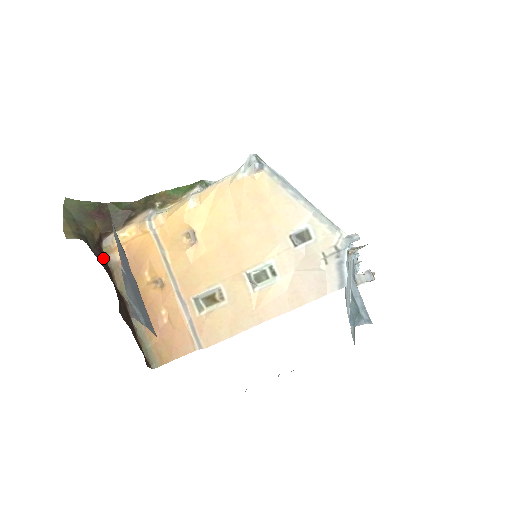
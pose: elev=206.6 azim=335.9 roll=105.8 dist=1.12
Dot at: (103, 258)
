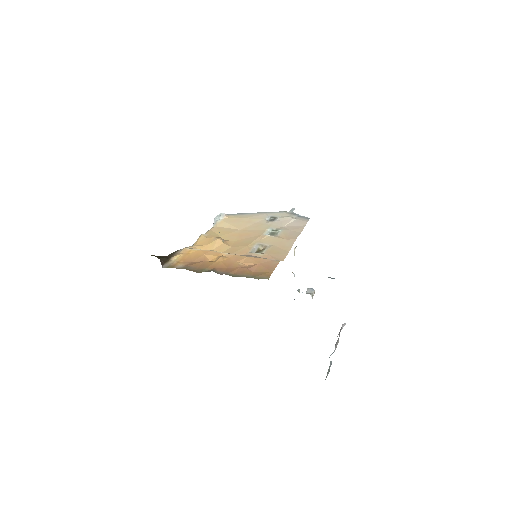
Dot at: occluded
